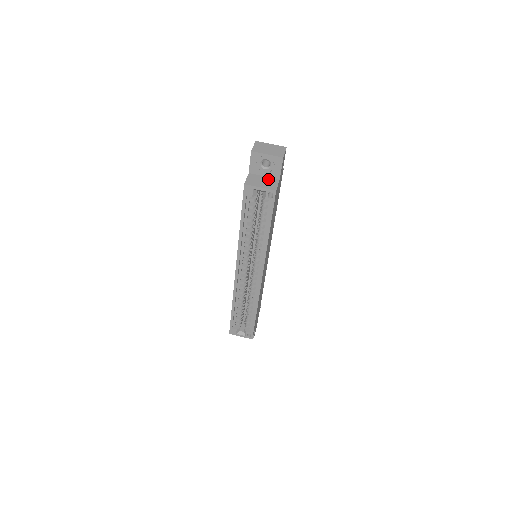
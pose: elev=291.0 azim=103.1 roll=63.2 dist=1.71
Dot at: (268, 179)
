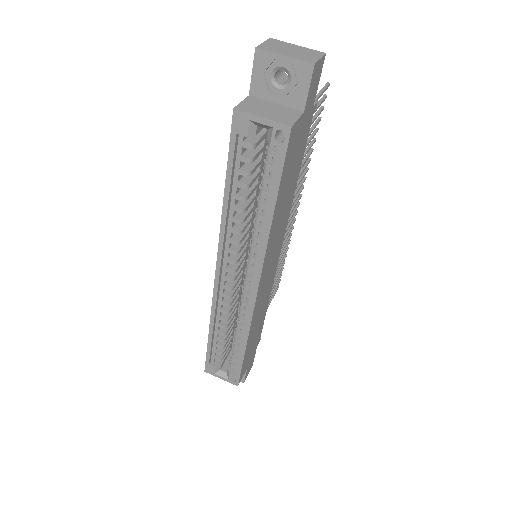
Dot at: (282, 108)
